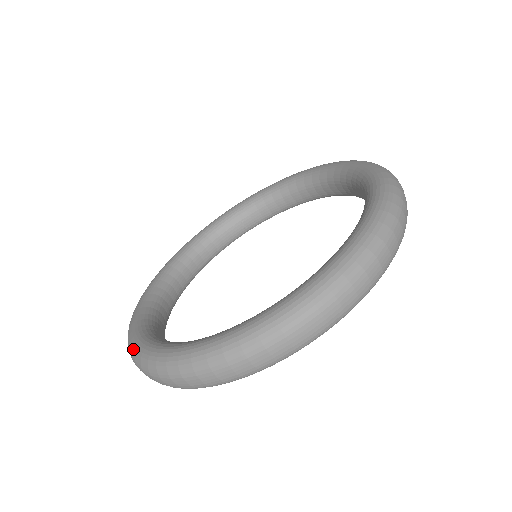
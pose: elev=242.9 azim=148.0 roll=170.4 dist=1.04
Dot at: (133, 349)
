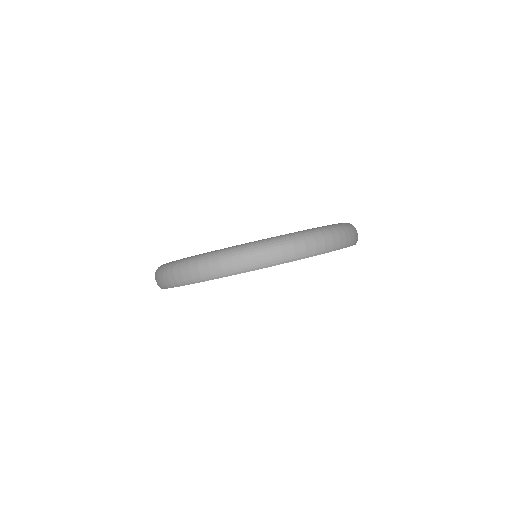
Dot at: (163, 265)
